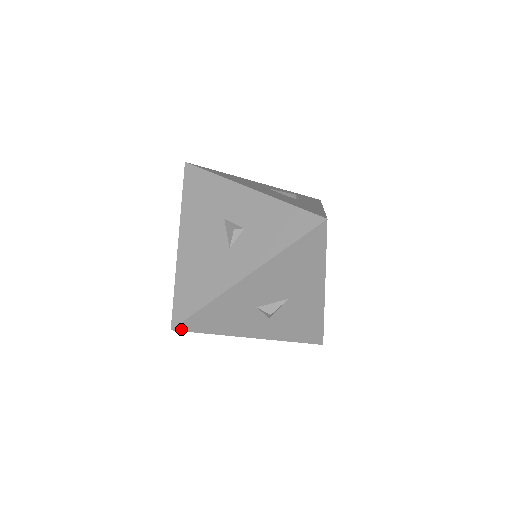
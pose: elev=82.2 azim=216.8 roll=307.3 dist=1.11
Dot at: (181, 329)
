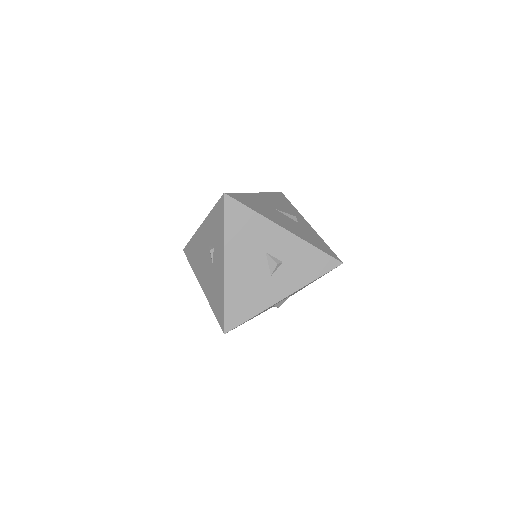
Dot at: occluded
